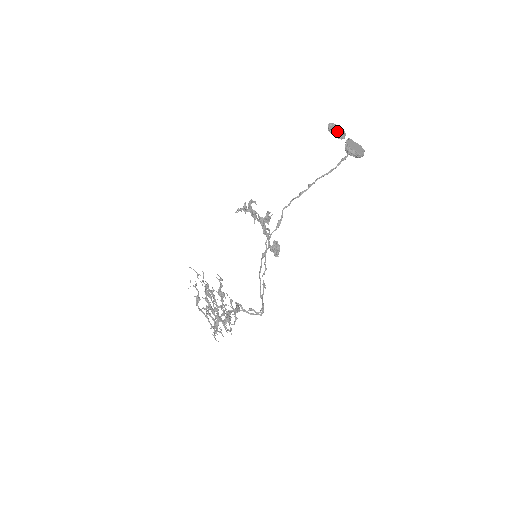
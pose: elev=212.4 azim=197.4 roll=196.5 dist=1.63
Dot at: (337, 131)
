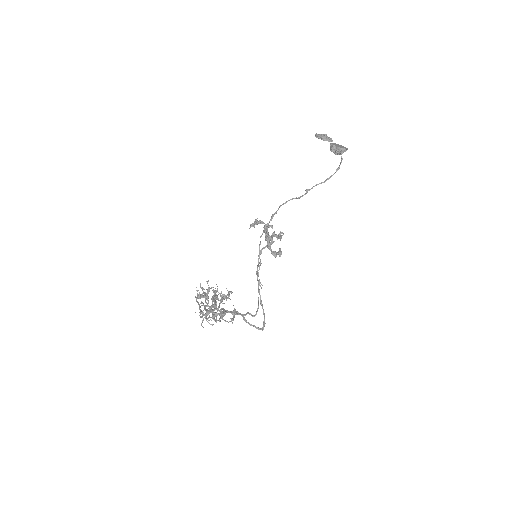
Dot at: (322, 136)
